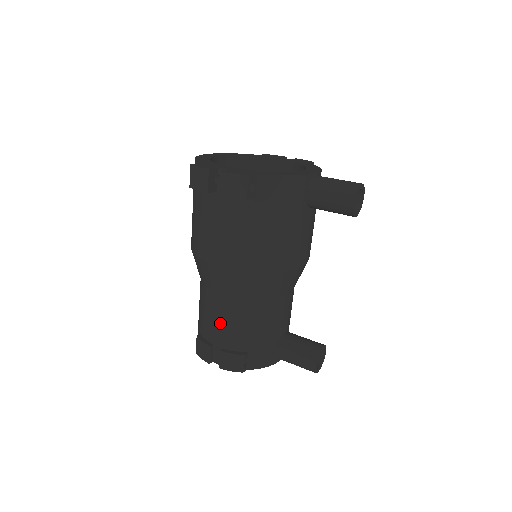
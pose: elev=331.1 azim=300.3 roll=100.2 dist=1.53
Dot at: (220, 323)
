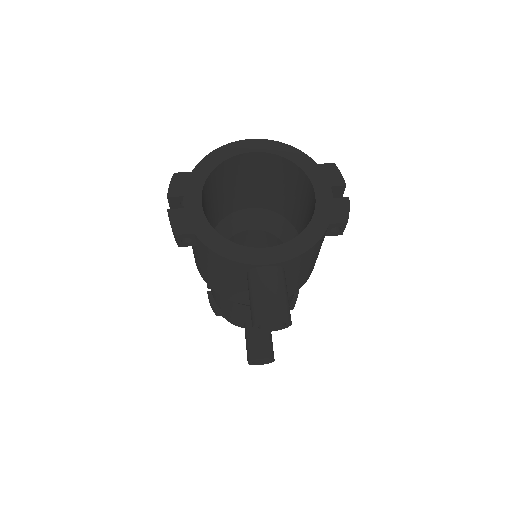
Dot at: occluded
